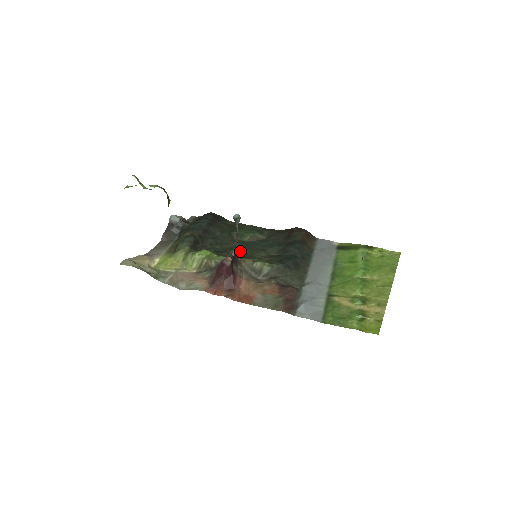
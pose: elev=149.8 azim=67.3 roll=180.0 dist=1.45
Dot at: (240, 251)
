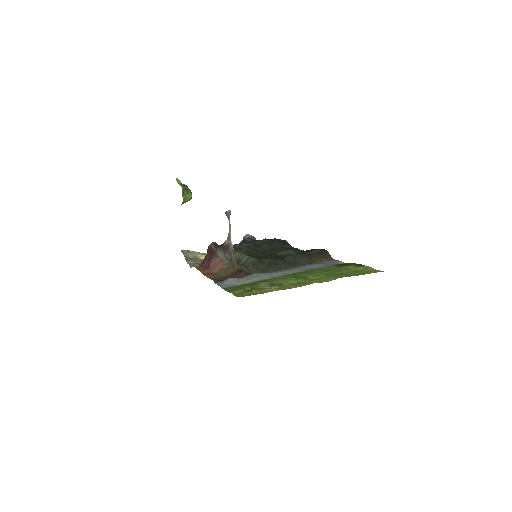
Dot at: (260, 257)
